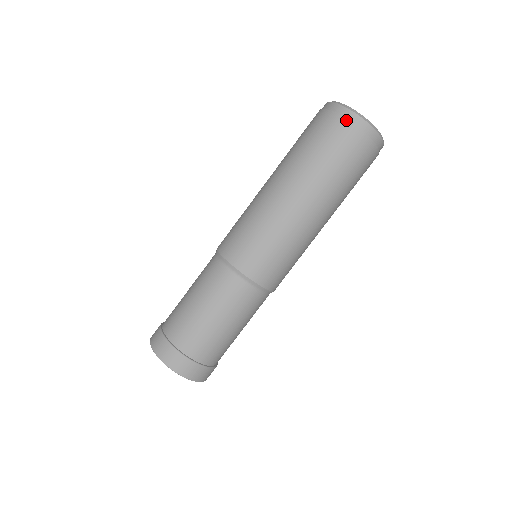
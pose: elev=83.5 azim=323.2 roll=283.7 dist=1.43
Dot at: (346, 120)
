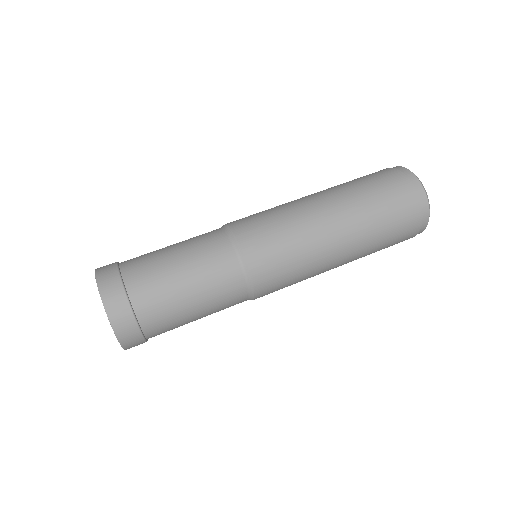
Dot at: (393, 168)
